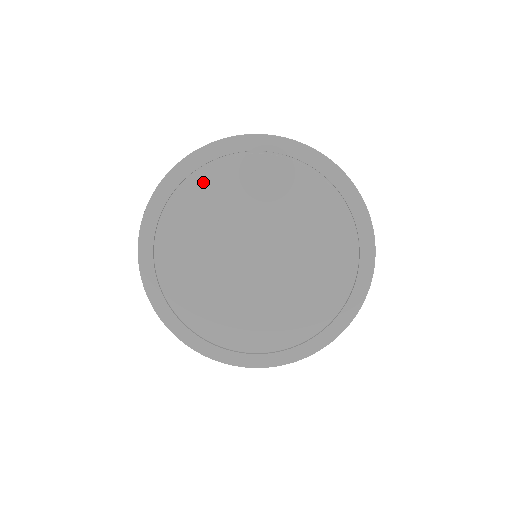
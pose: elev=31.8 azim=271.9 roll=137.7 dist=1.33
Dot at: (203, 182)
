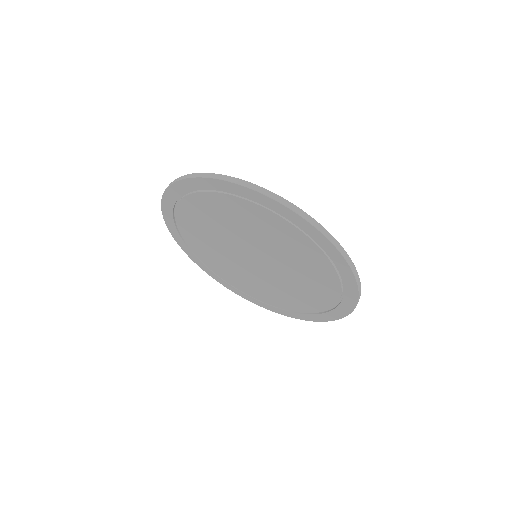
Dot at: (185, 228)
